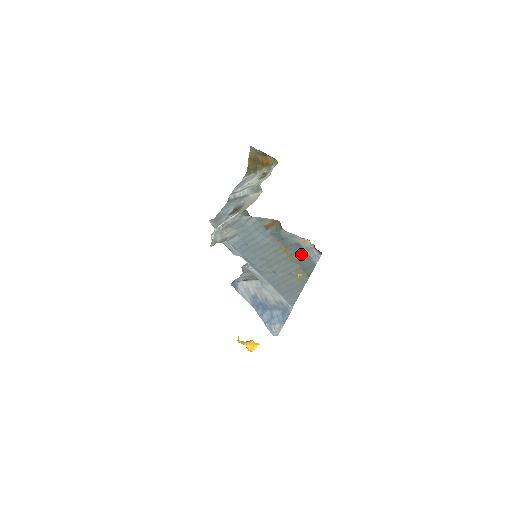
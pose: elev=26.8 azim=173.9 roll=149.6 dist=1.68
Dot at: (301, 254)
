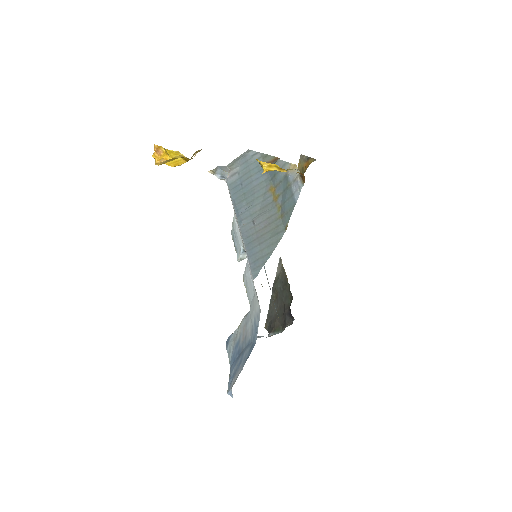
Dot at: (286, 192)
